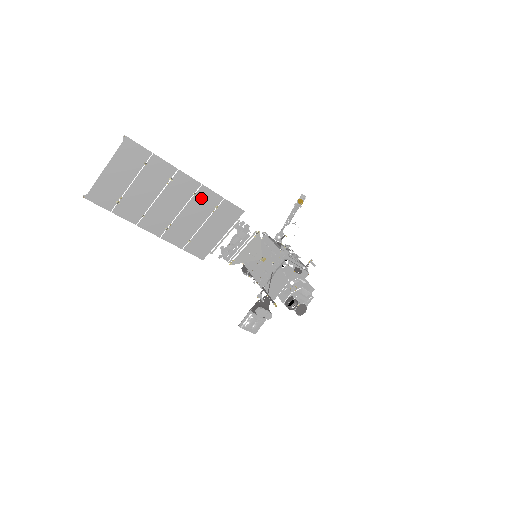
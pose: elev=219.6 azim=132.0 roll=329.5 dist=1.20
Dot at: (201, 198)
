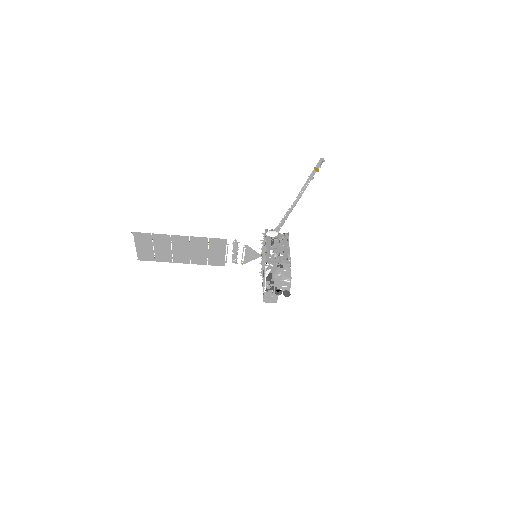
Dot at: (195, 242)
